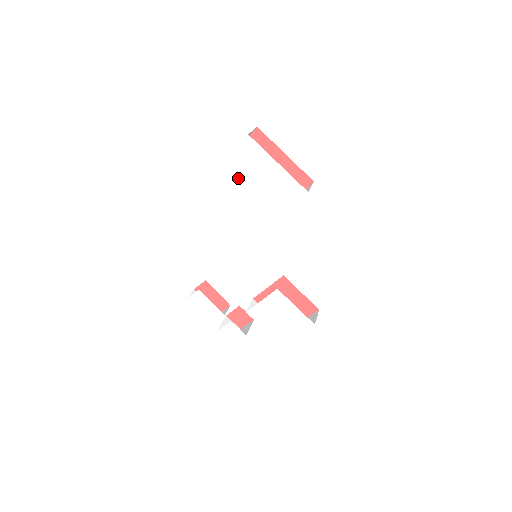
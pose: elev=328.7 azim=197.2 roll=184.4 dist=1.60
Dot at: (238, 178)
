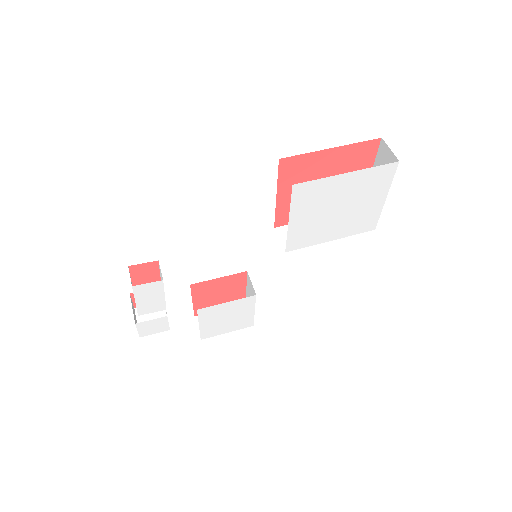
Dot at: (344, 192)
